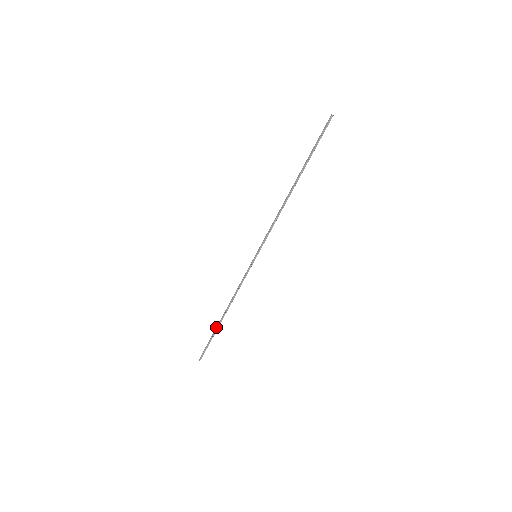
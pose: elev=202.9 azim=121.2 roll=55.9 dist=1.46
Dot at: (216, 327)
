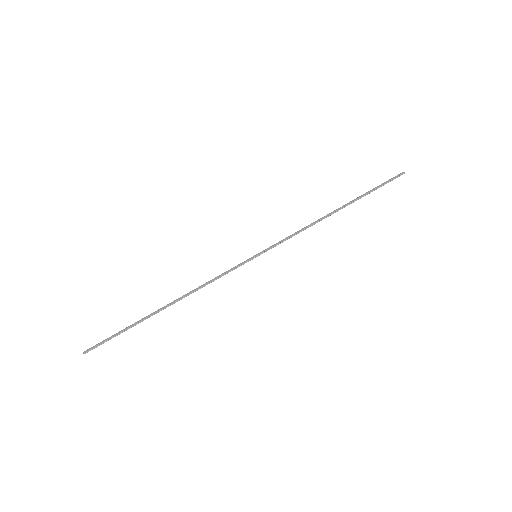
Dot at: occluded
